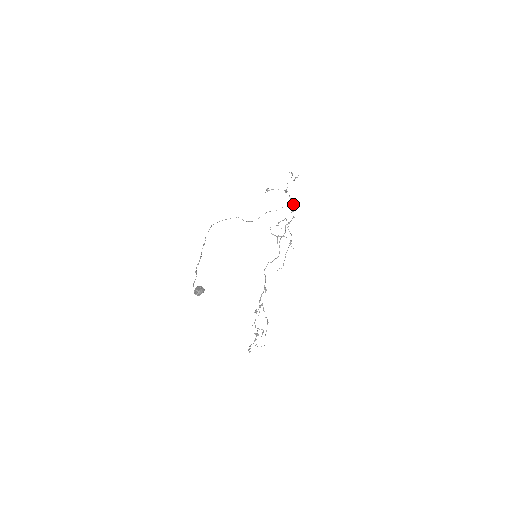
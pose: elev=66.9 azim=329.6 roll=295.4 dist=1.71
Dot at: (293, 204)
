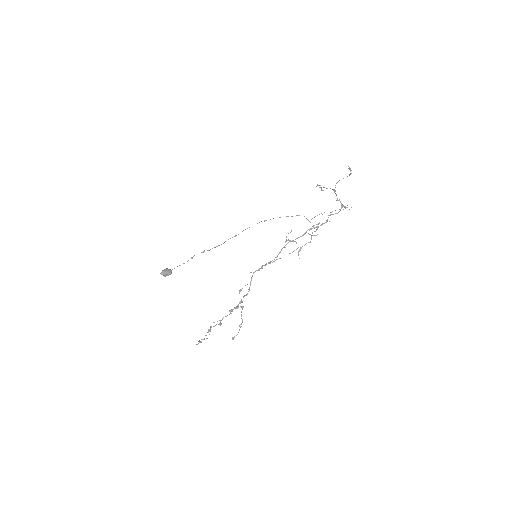
Dot at: (341, 207)
